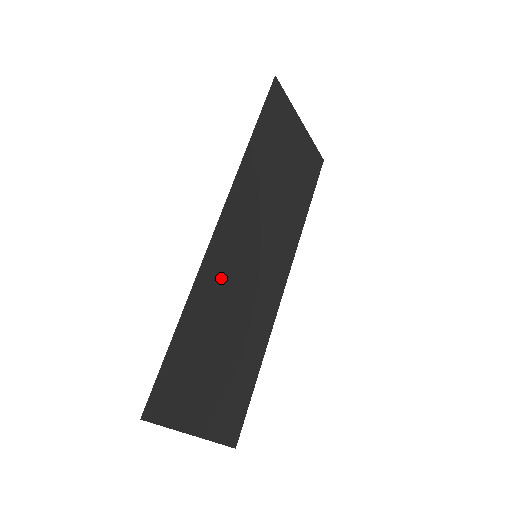
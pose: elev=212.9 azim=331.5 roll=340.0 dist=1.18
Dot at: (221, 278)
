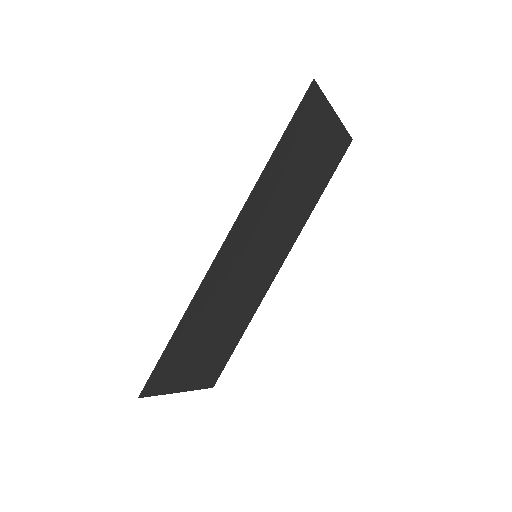
Dot at: (218, 286)
